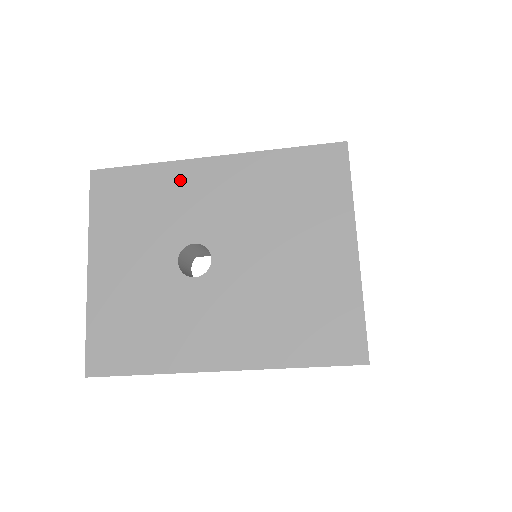
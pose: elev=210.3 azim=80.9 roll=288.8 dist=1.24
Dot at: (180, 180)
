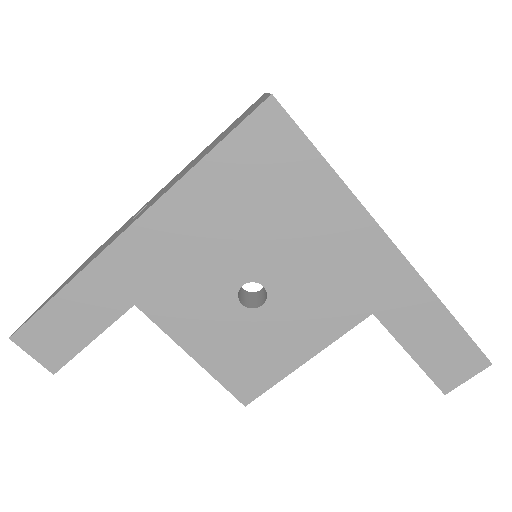
Dot at: occluded
